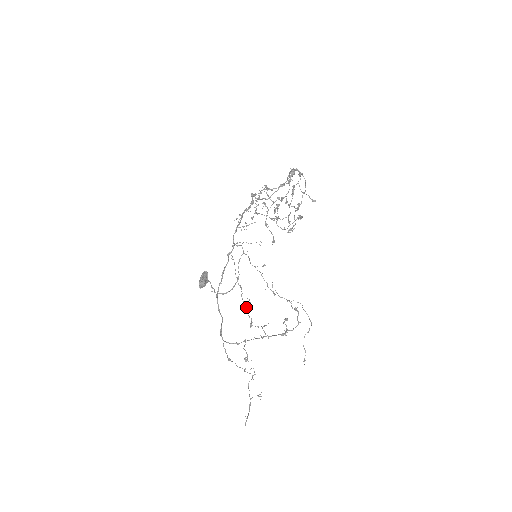
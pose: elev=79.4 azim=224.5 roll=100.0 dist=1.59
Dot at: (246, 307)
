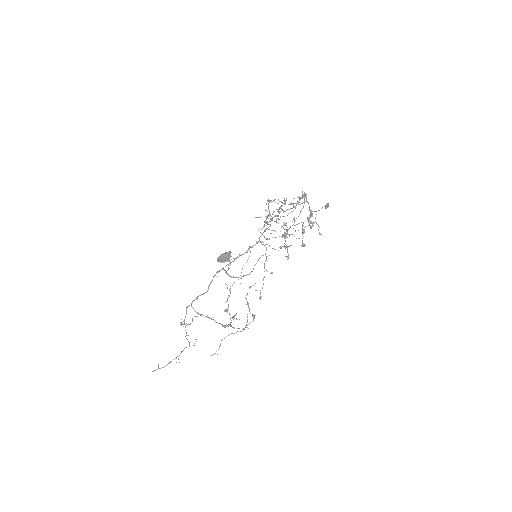
Dot at: occluded
